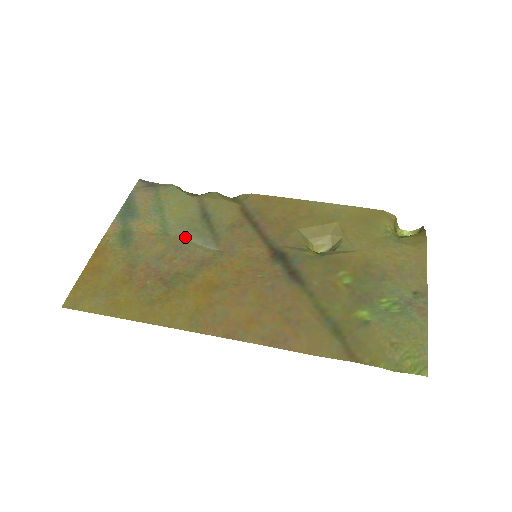
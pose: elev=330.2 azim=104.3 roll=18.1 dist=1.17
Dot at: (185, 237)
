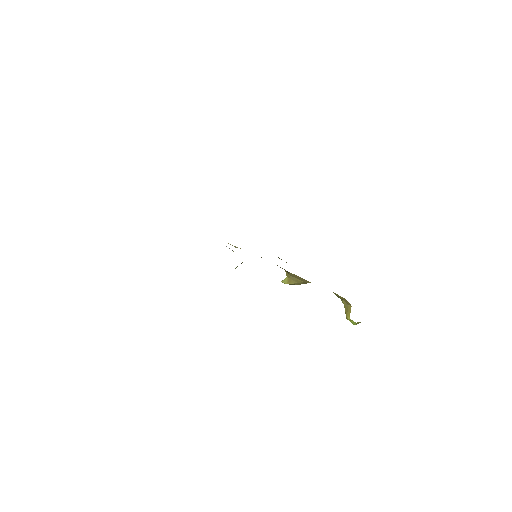
Dot at: (230, 244)
